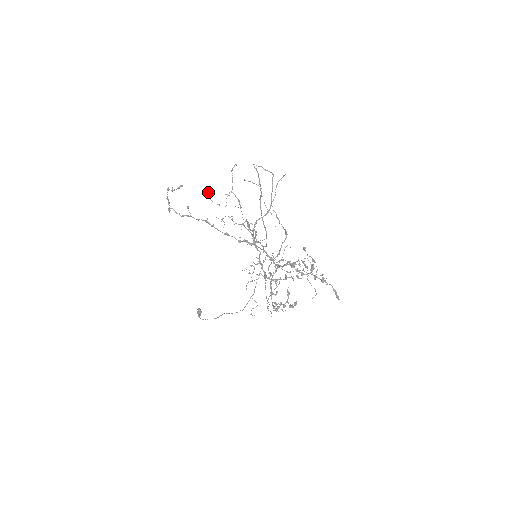
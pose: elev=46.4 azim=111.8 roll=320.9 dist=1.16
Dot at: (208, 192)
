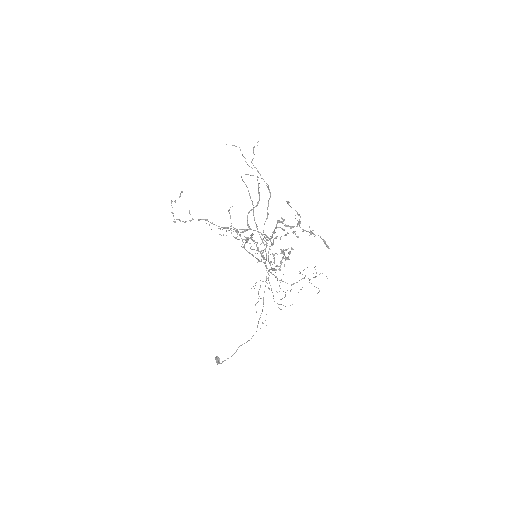
Dot at: occluded
